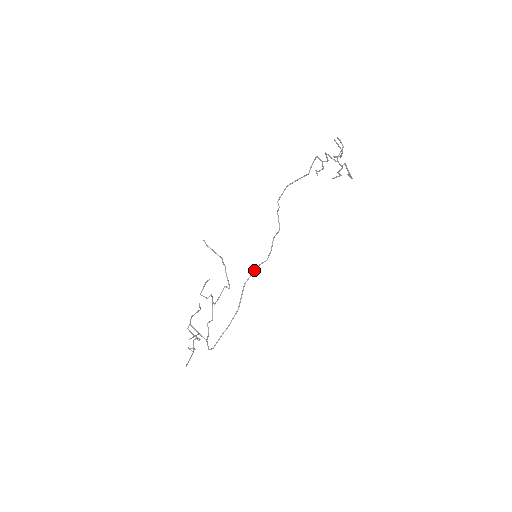
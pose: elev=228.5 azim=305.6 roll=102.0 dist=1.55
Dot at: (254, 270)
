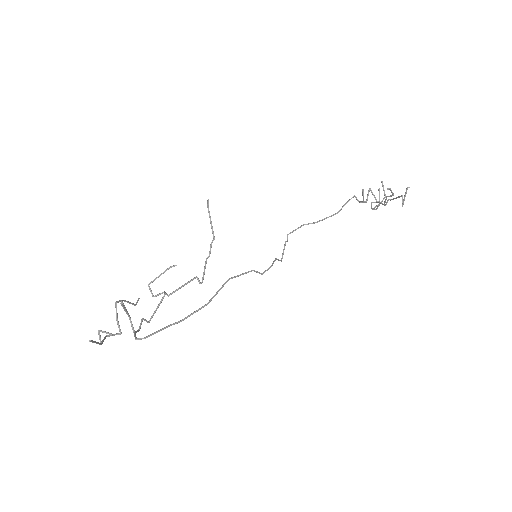
Dot at: occluded
